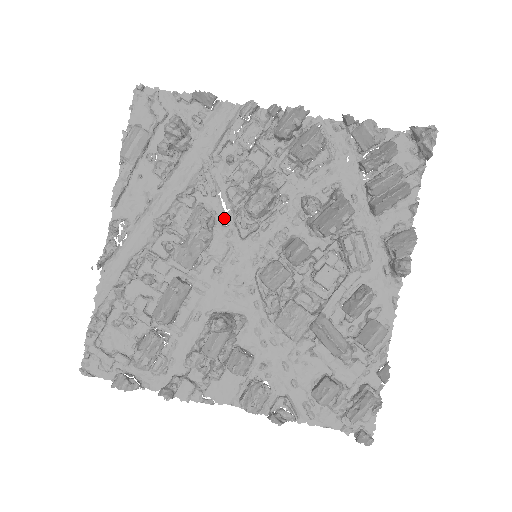
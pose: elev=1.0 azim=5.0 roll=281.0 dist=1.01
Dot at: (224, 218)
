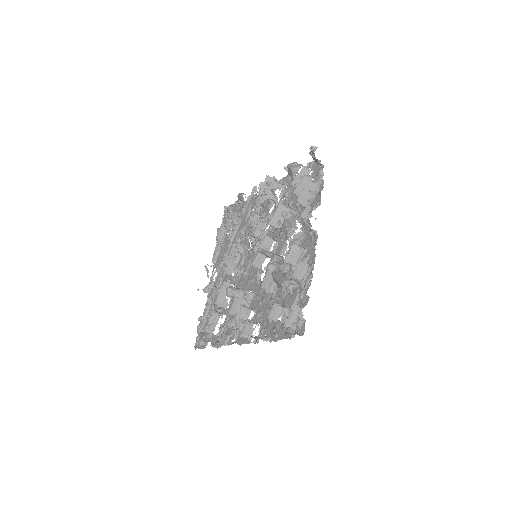
Dot at: (249, 246)
